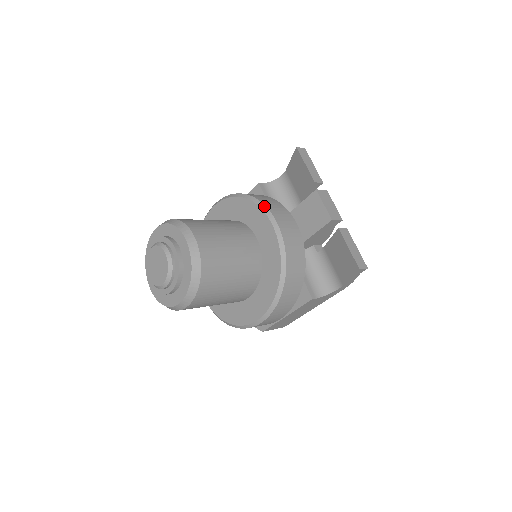
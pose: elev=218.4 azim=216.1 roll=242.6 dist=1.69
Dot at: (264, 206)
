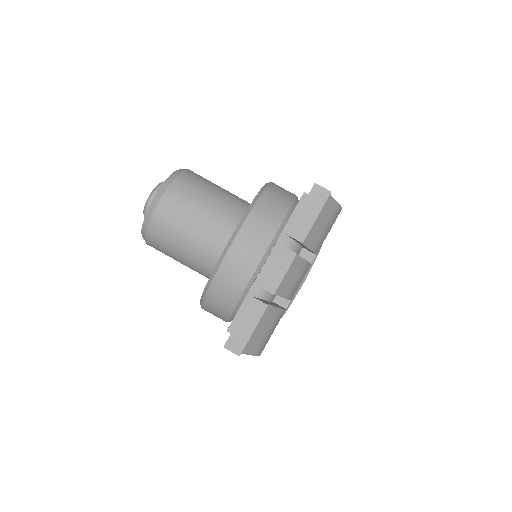
Dot at: (245, 218)
